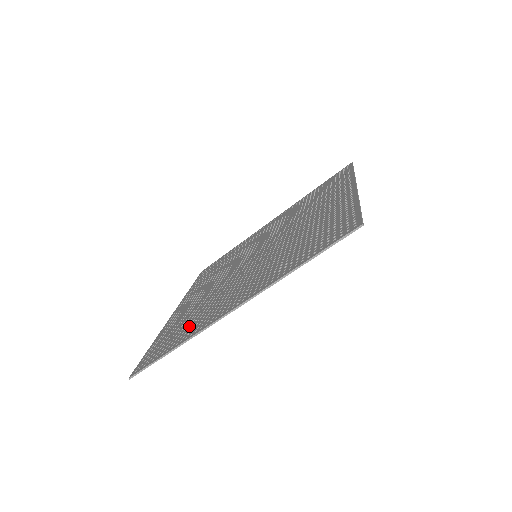
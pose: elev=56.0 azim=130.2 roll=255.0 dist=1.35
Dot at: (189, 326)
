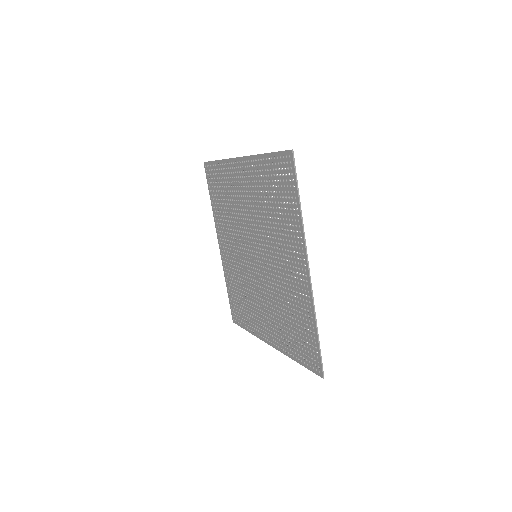
Dot at: (300, 318)
